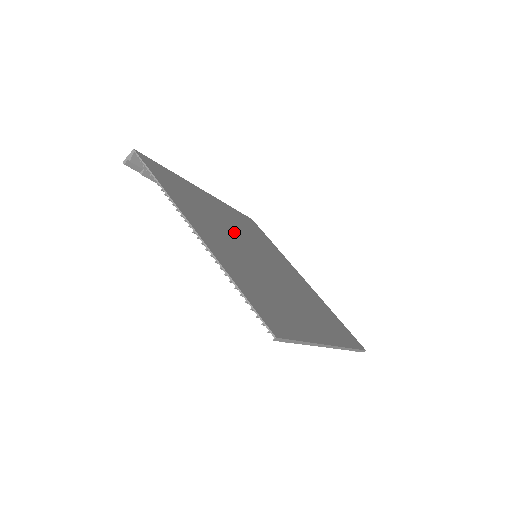
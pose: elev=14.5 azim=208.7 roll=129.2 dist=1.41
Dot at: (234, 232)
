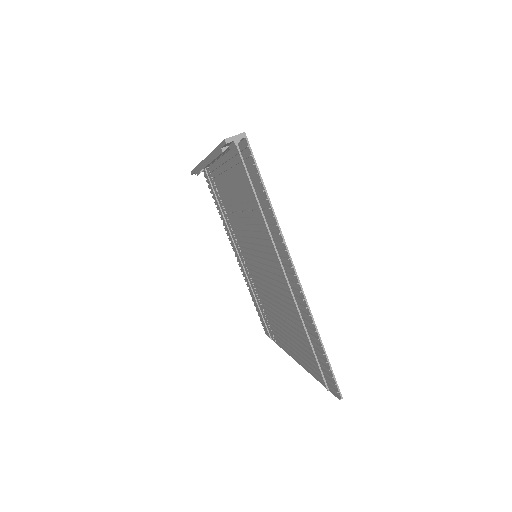
Dot at: occluded
